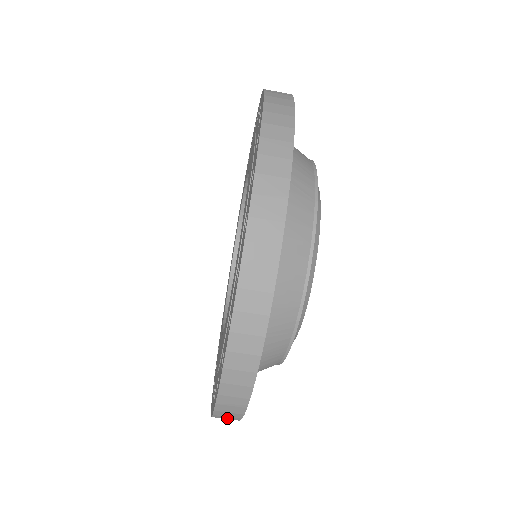
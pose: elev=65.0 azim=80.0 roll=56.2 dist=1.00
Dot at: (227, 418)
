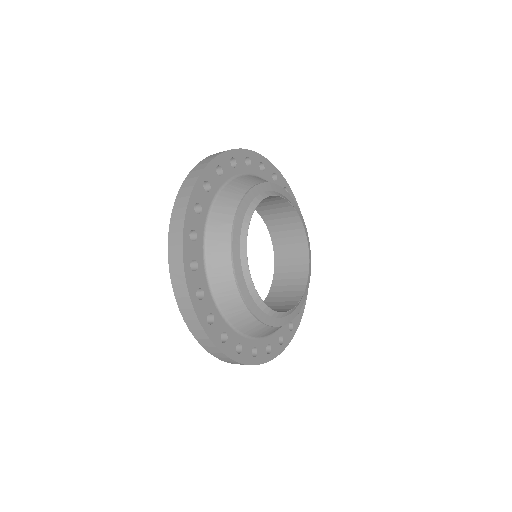
Dot at: occluded
